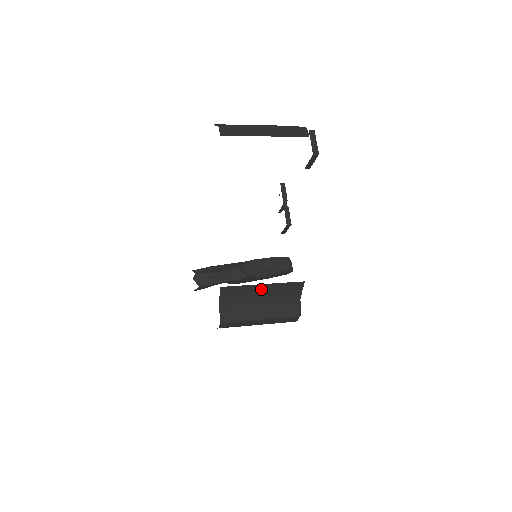
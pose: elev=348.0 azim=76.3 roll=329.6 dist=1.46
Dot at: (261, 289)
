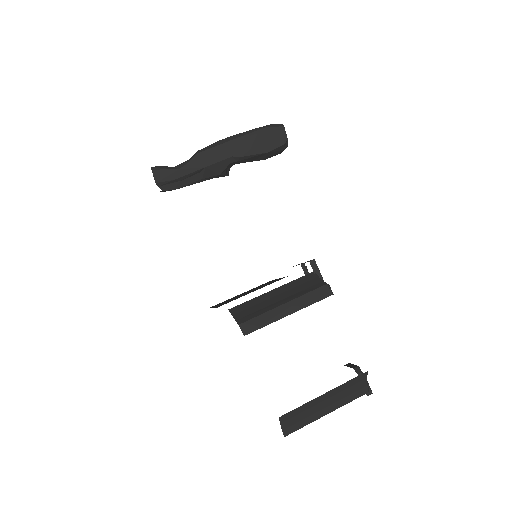
Dot at: occluded
